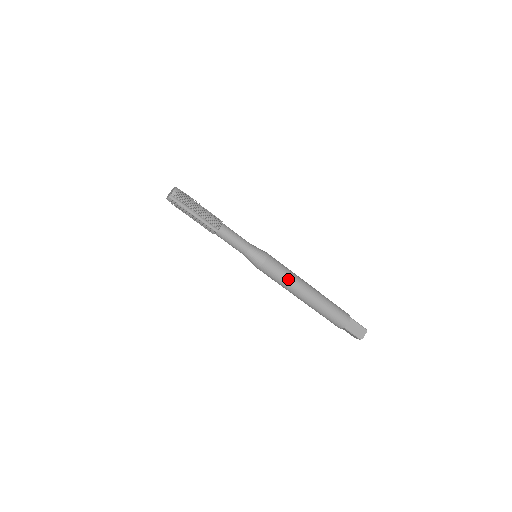
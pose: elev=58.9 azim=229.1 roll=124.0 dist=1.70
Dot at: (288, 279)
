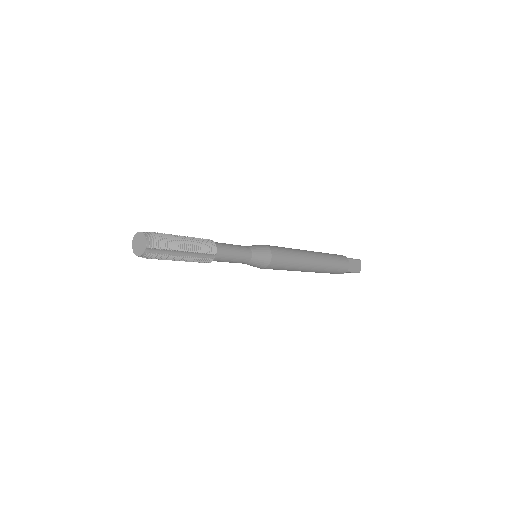
Dot at: (296, 260)
